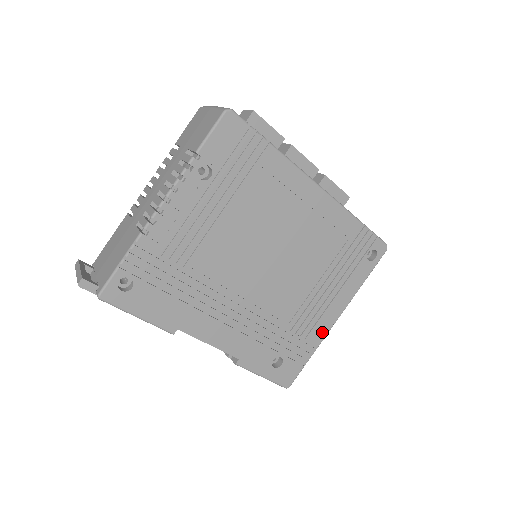
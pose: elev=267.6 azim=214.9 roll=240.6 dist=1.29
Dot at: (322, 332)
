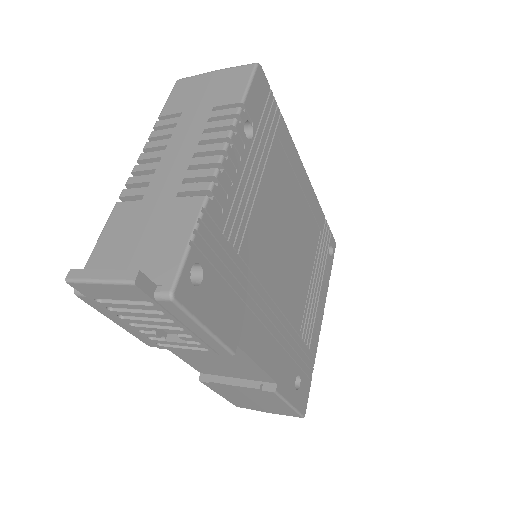
Dot at: (316, 339)
